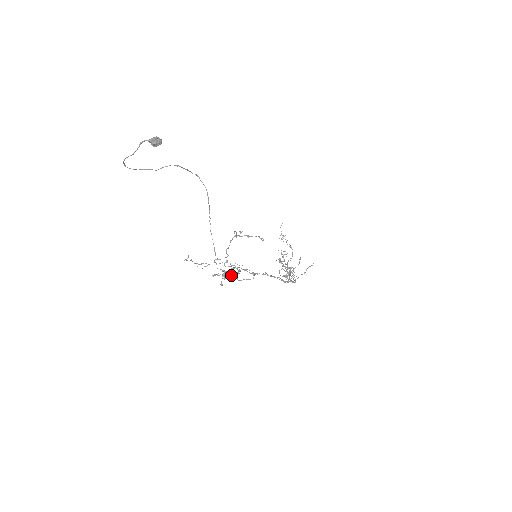
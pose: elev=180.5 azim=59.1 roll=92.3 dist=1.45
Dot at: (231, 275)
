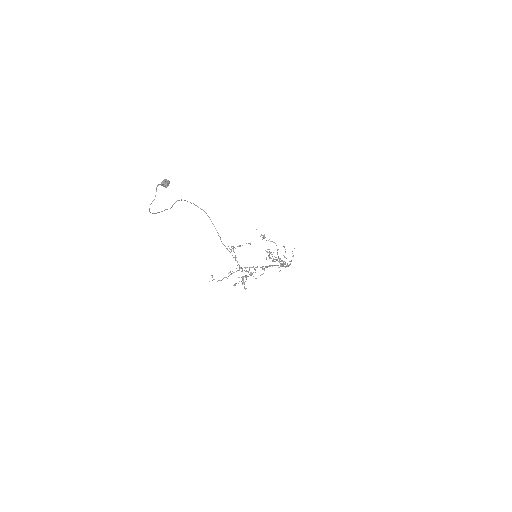
Dot at: occluded
